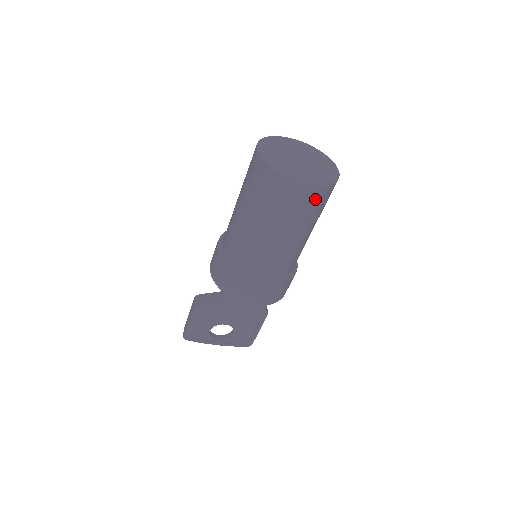
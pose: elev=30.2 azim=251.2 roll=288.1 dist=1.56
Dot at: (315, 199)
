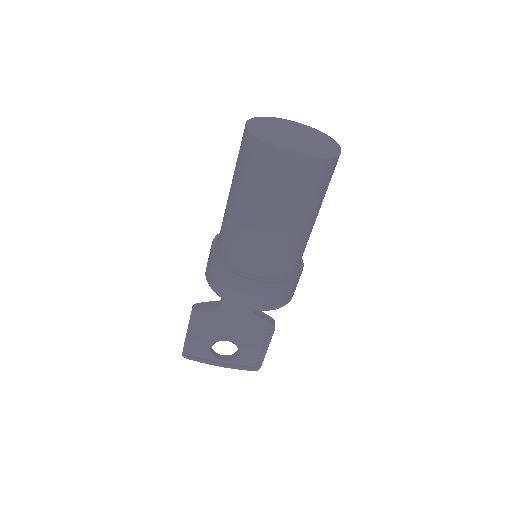
Dot at: (309, 175)
